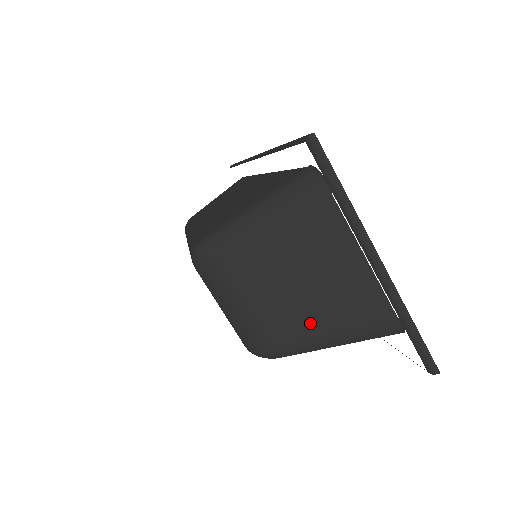
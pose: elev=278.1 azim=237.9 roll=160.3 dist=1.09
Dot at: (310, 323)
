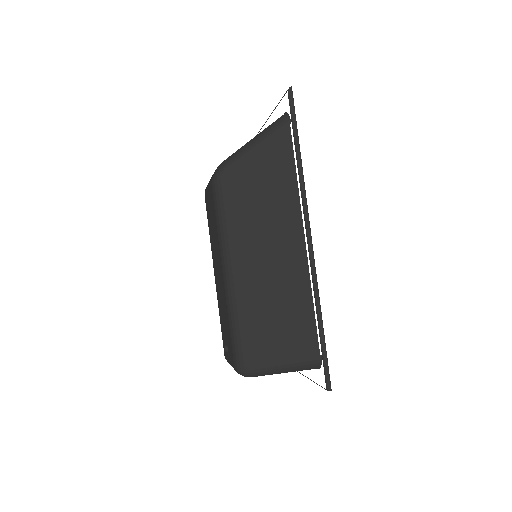
Dot at: occluded
